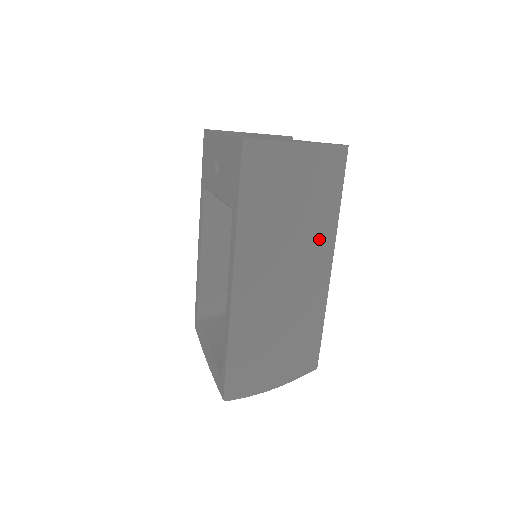
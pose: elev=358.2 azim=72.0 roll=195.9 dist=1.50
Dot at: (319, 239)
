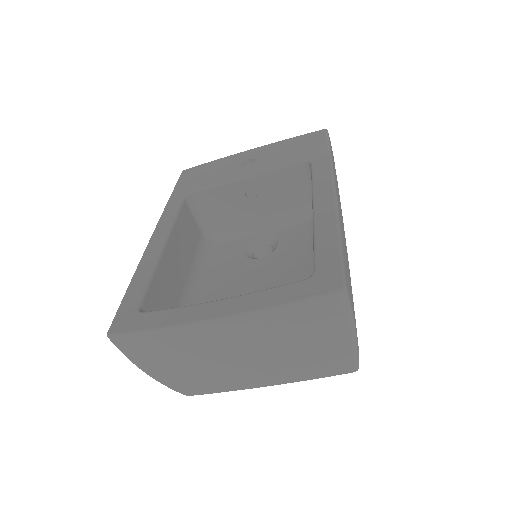
Dot at: occluded
